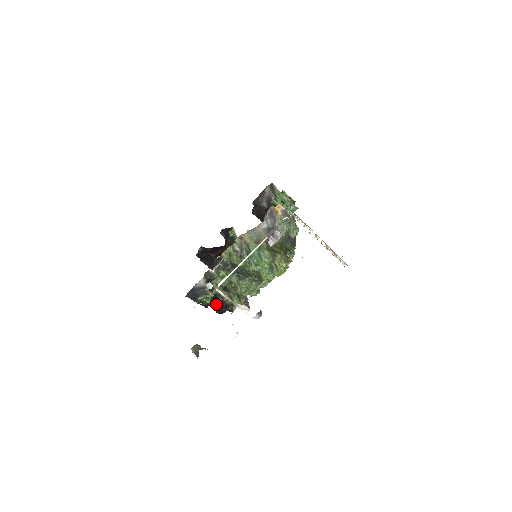
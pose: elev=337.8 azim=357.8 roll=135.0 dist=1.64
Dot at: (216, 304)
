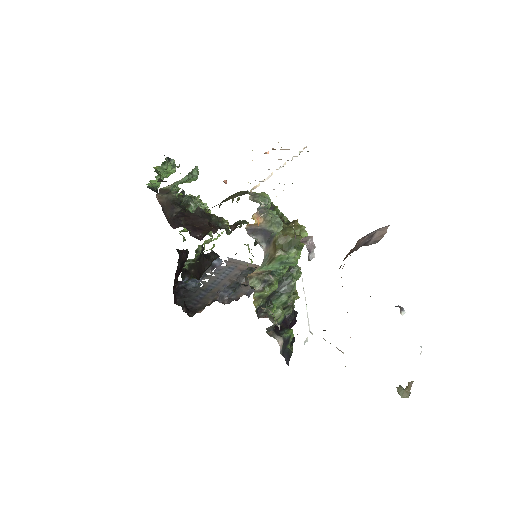
Dot at: (290, 324)
